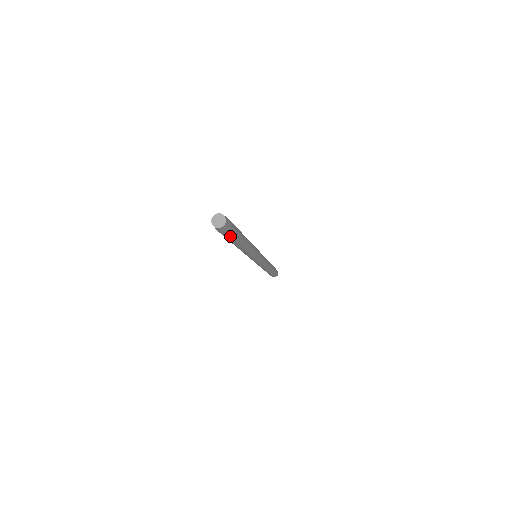
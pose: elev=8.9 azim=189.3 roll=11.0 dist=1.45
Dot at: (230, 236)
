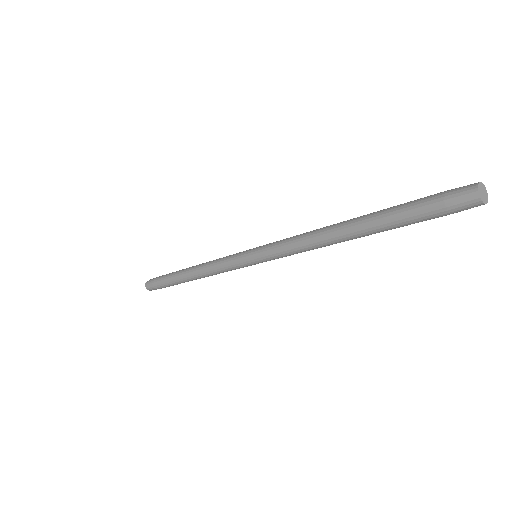
Dot at: (430, 217)
